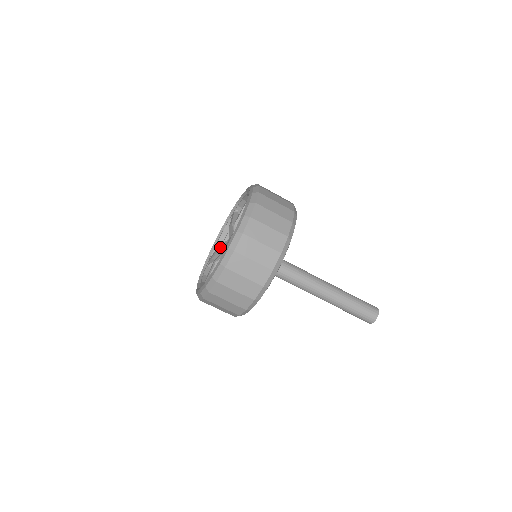
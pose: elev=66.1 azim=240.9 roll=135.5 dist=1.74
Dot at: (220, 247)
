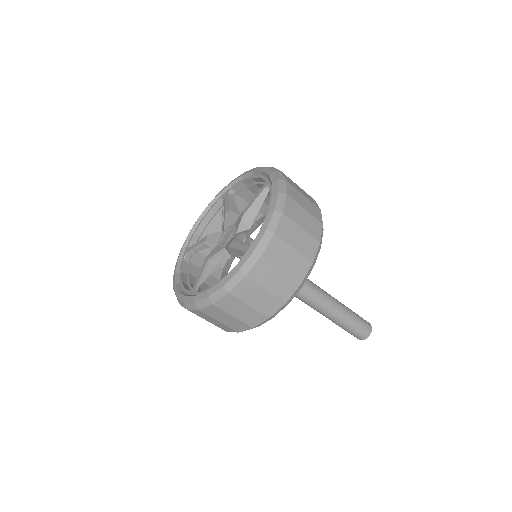
Dot at: (226, 217)
